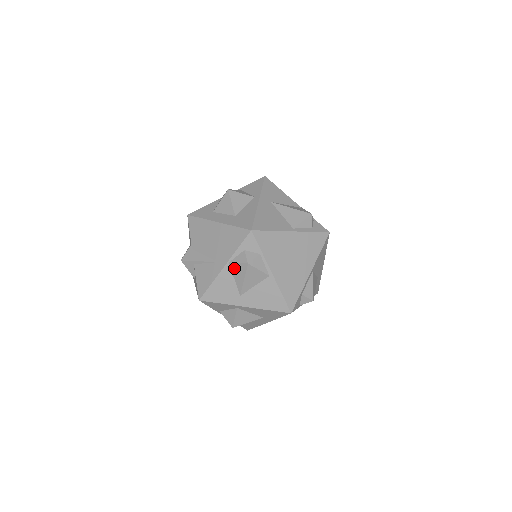
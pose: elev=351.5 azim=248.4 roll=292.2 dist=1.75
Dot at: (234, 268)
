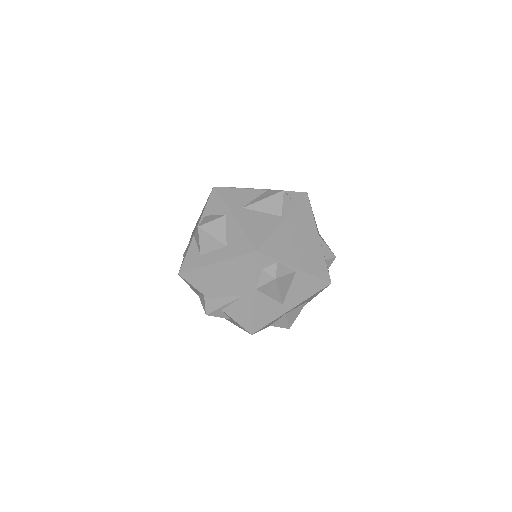
Dot at: (264, 290)
